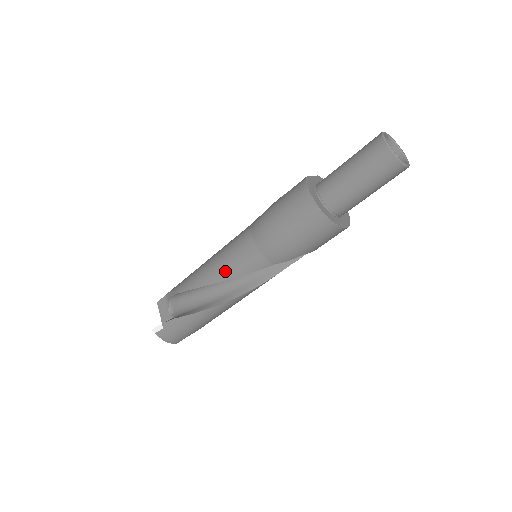
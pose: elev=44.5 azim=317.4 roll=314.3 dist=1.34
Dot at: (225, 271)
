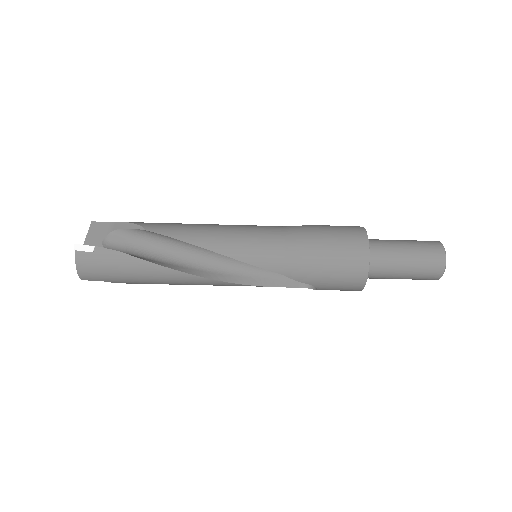
Dot at: (230, 246)
